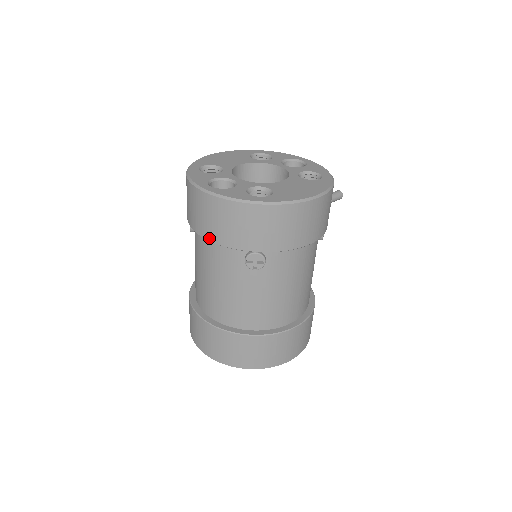
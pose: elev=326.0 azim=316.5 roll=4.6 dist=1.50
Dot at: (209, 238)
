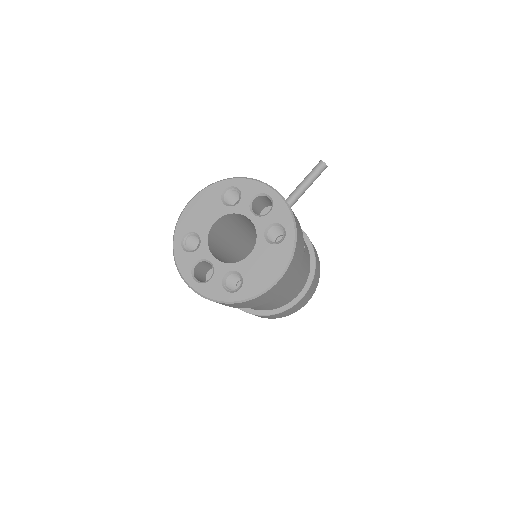
Dot at: occluded
